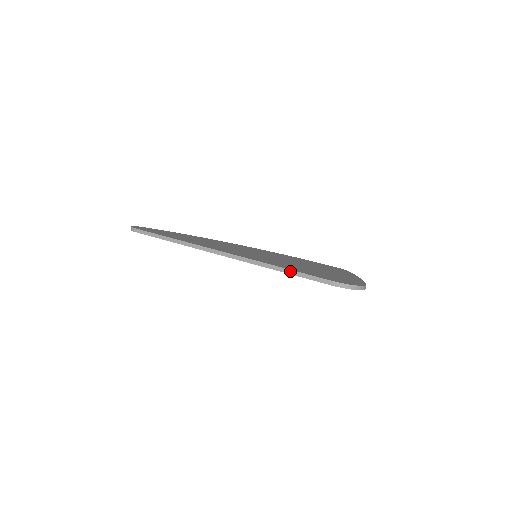
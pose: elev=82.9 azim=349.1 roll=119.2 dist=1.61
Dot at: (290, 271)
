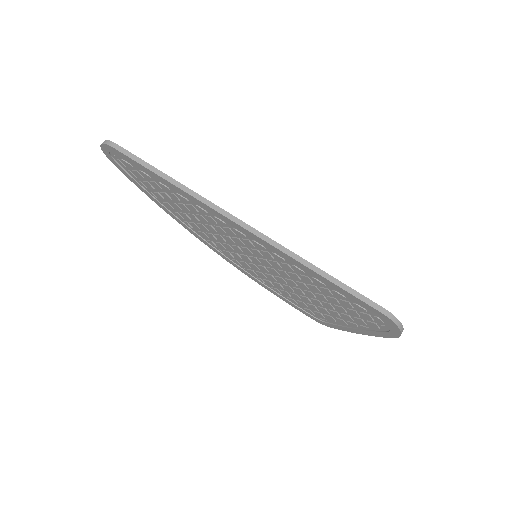
Dot at: (334, 279)
